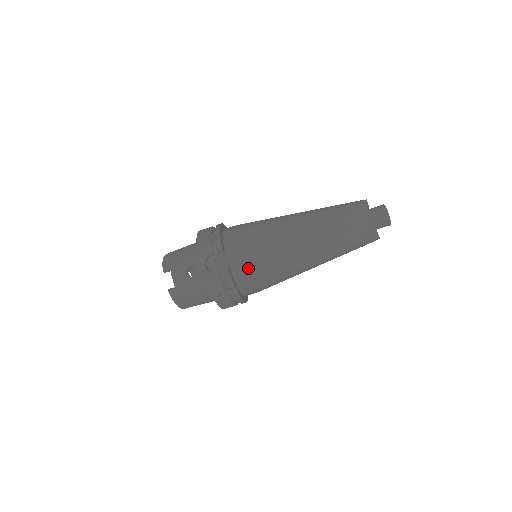
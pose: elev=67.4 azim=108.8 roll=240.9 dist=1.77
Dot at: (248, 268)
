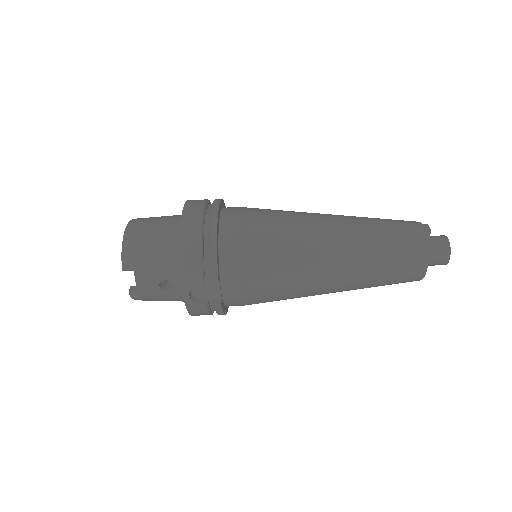
Dot at: (247, 300)
